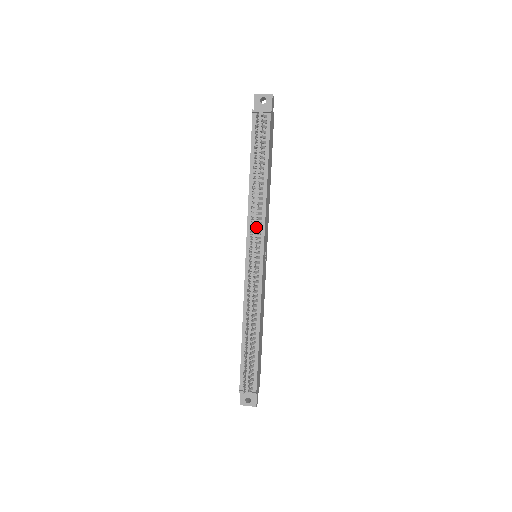
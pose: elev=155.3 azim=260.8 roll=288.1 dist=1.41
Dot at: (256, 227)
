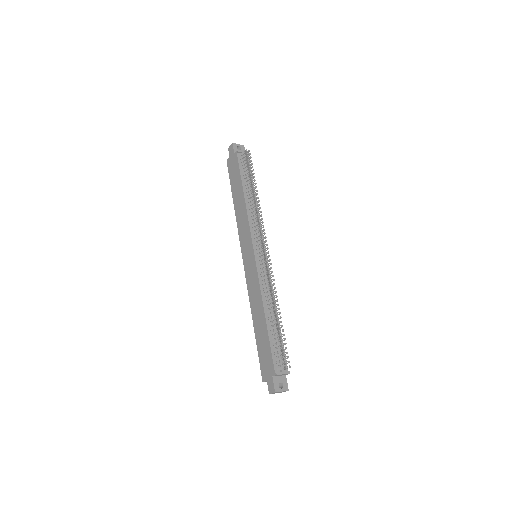
Dot at: (263, 225)
